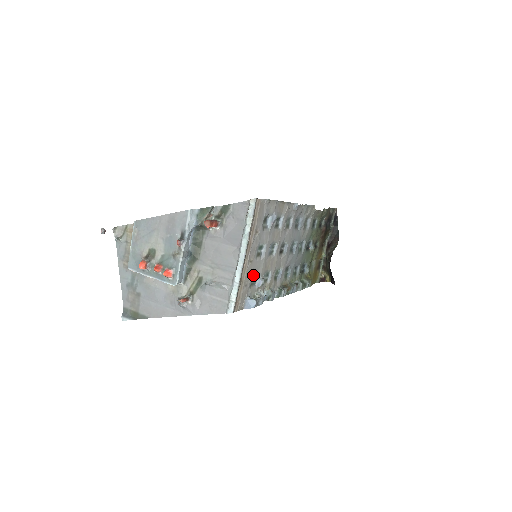
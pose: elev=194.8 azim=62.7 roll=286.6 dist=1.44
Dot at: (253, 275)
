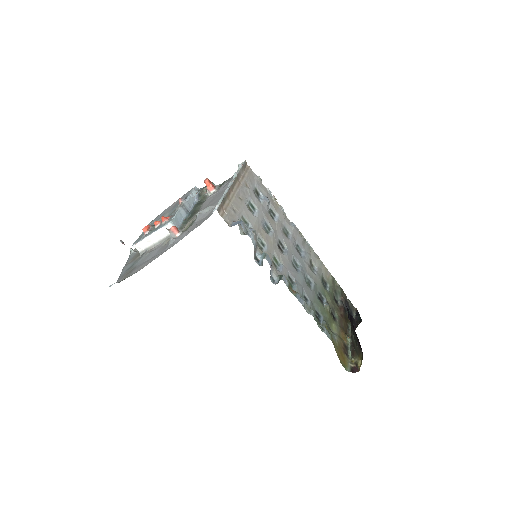
Dot at: (243, 217)
